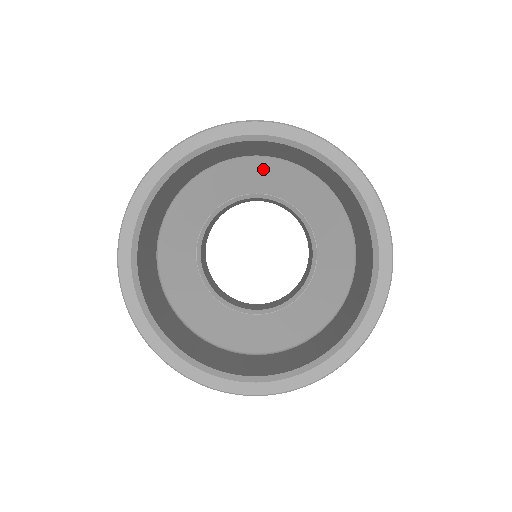
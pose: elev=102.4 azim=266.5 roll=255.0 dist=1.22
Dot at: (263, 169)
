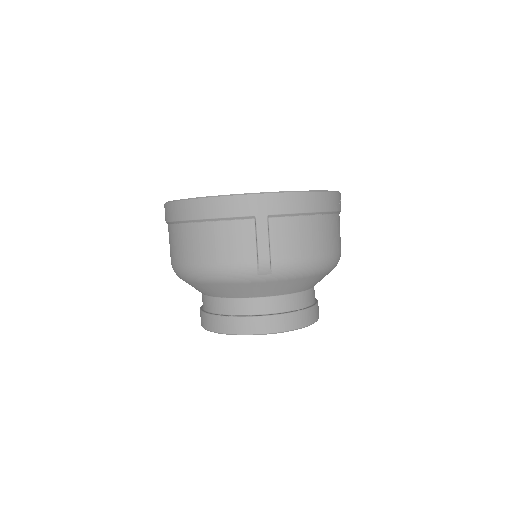
Dot at: occluded
